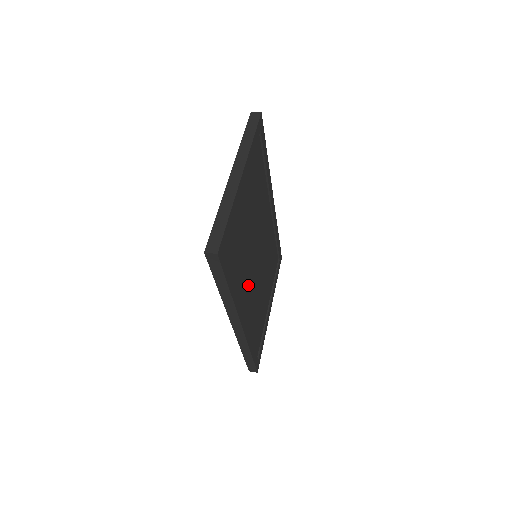
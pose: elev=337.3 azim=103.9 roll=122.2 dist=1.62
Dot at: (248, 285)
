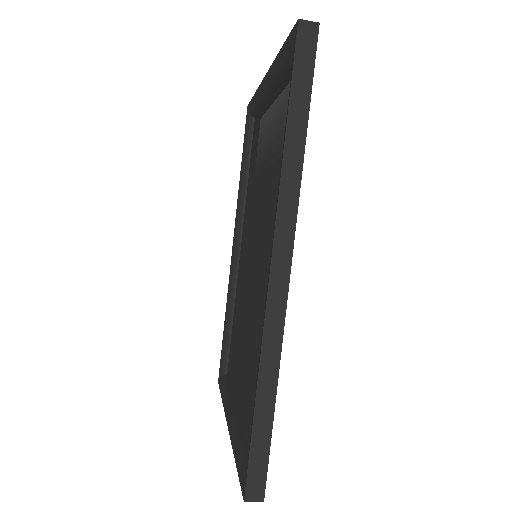
Dot at: occluded
